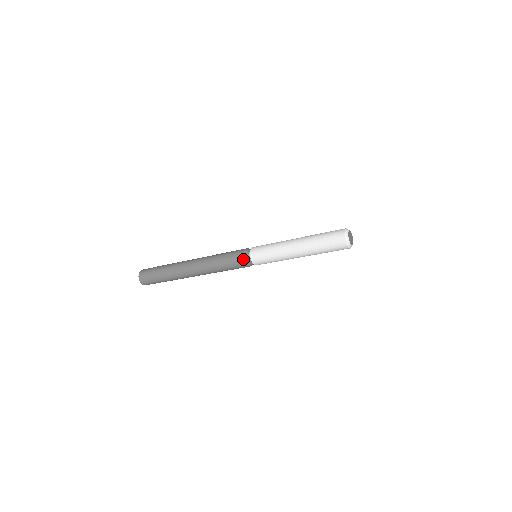
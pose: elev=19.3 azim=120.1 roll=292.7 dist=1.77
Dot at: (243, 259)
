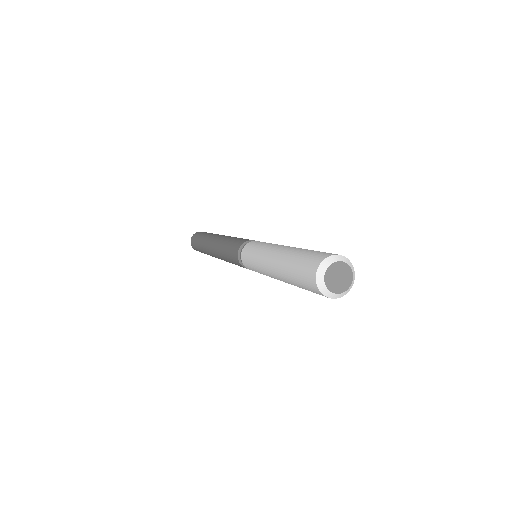
Dot at: occluded
